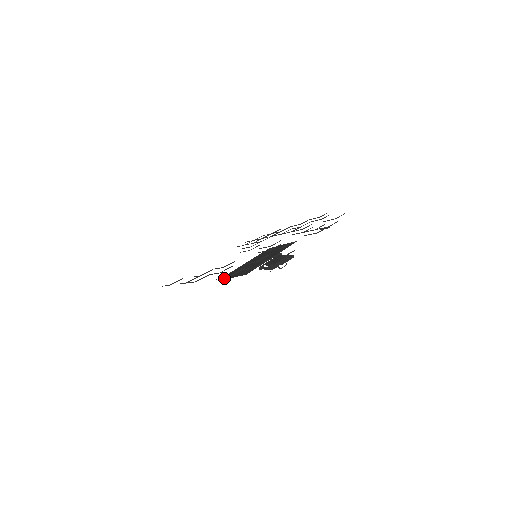
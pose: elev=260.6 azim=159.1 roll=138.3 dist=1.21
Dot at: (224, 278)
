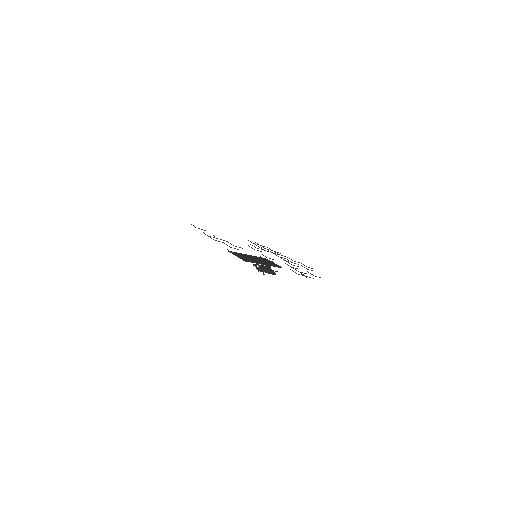
Dot at: (232, 252)
